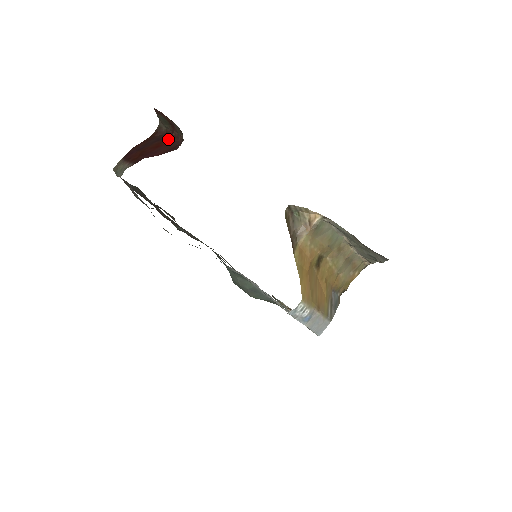
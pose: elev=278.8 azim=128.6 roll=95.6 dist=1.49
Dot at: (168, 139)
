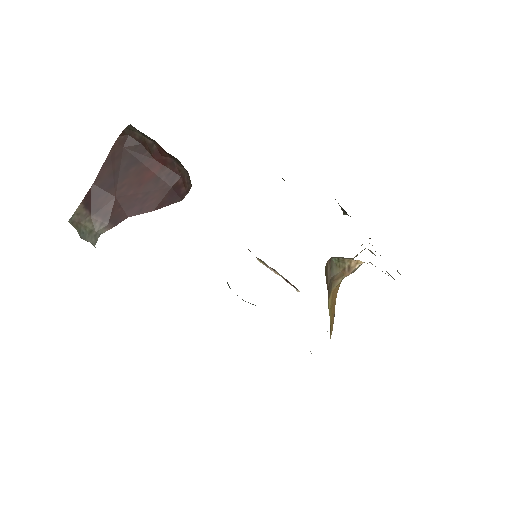
Dot at: (153, 163)
